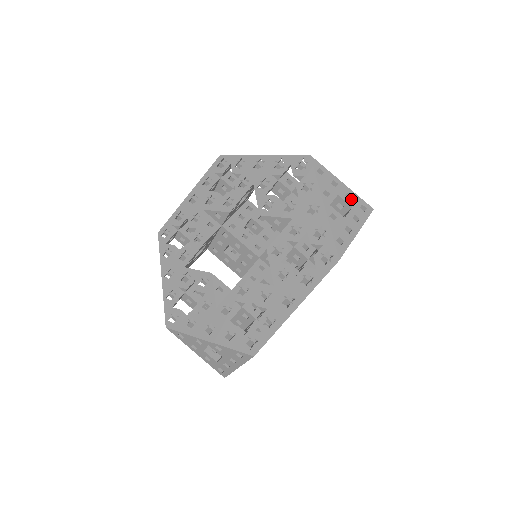
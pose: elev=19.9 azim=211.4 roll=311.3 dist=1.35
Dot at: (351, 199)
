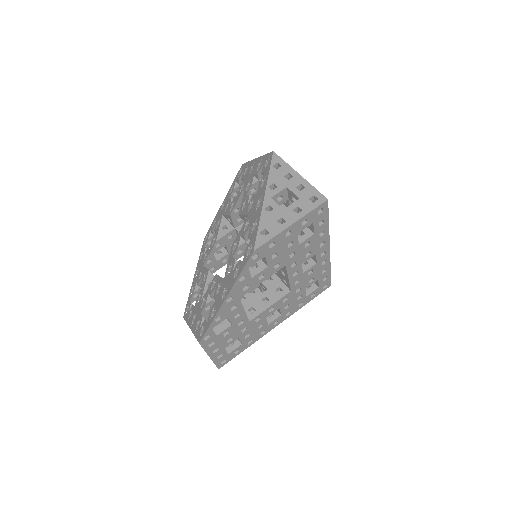
Dot at: (302, 190)
